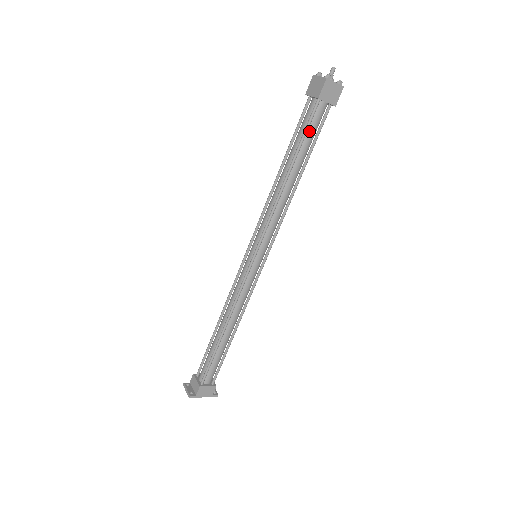
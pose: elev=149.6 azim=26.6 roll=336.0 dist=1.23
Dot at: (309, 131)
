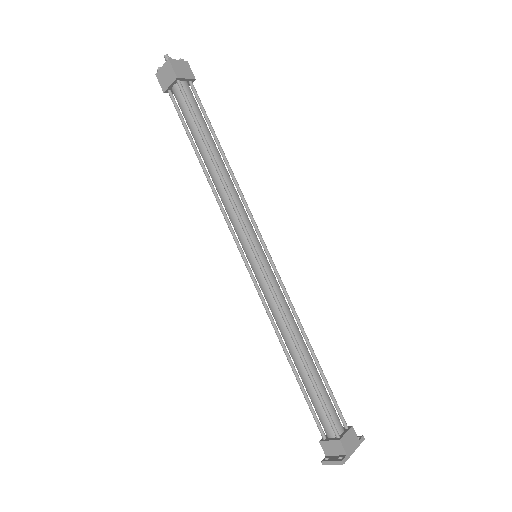
Dot at: (194, 111)
